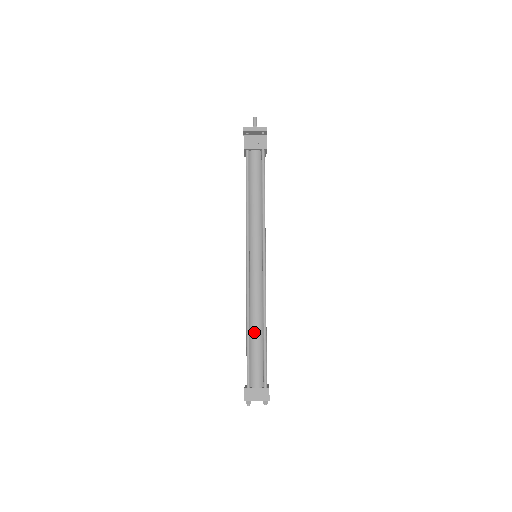
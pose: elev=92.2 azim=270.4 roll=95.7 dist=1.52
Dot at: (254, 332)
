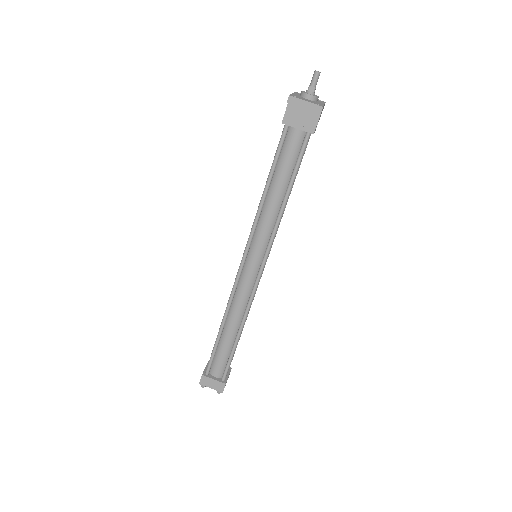
Dot at: (227, 332)
